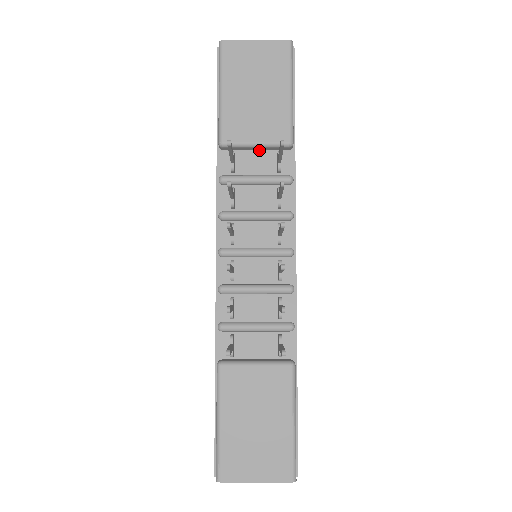
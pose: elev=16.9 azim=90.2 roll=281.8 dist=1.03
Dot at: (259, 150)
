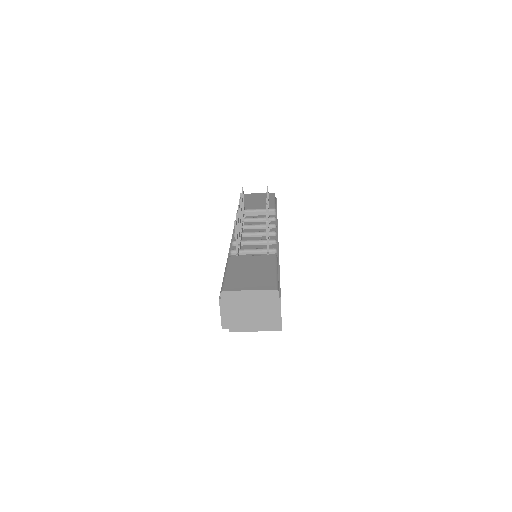
Dot at: (258, 215)
